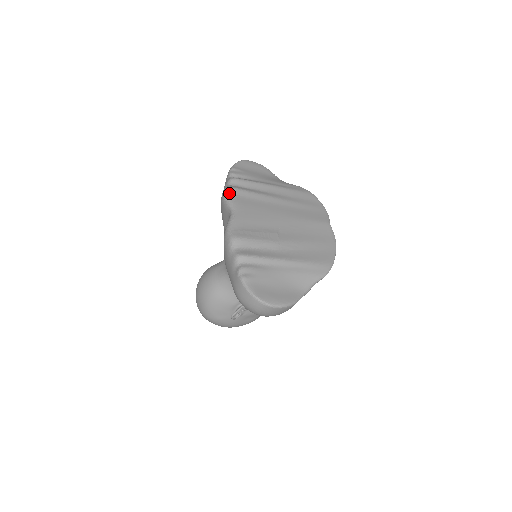
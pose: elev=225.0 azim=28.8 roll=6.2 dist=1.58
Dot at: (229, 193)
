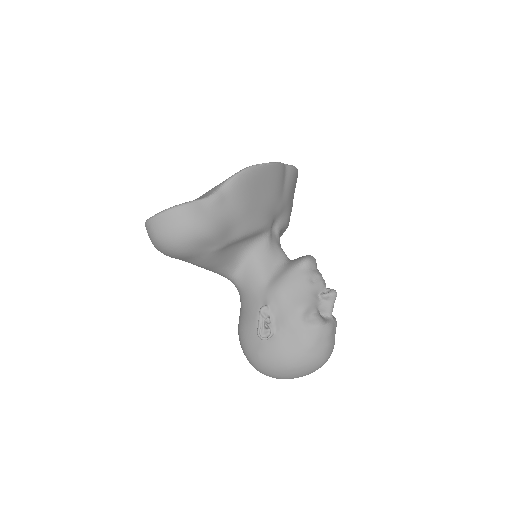
Dot at: occluded
